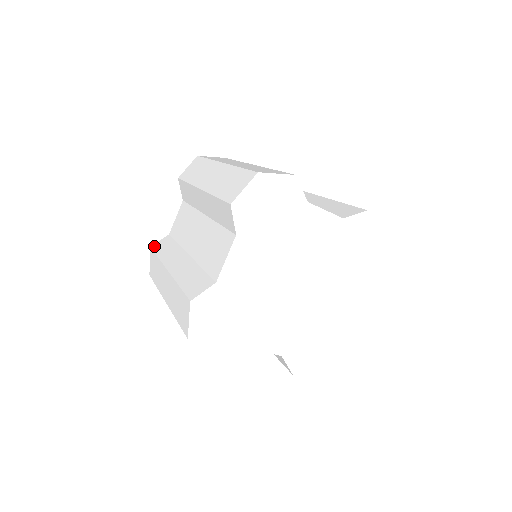
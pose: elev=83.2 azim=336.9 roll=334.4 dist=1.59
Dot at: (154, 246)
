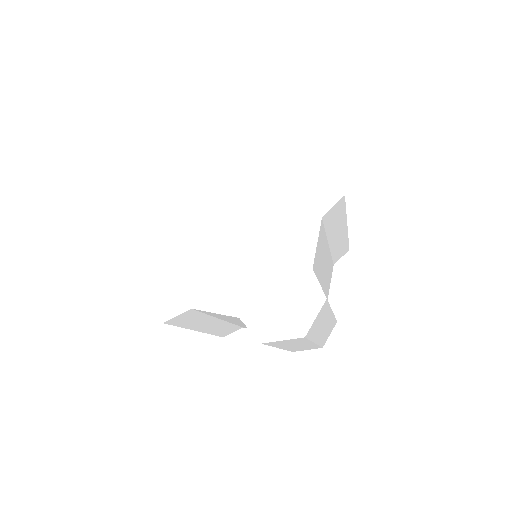
Dot at: occluded
